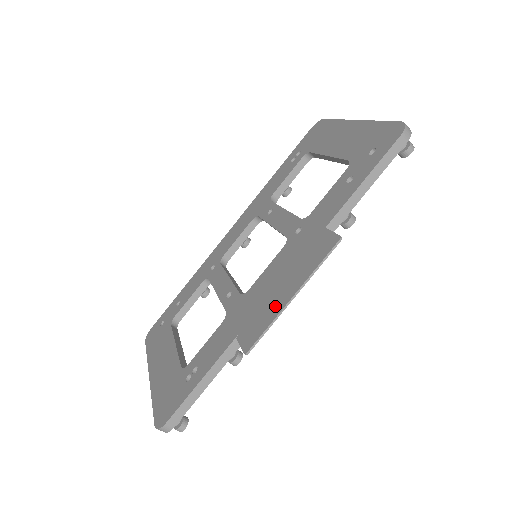
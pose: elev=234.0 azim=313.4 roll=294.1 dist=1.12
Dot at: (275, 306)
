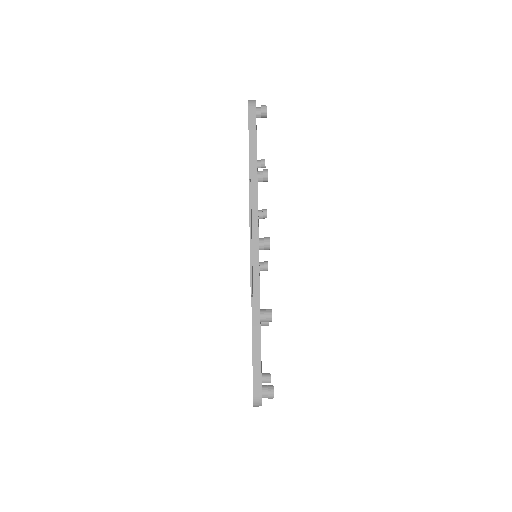
Dot at: occluded
